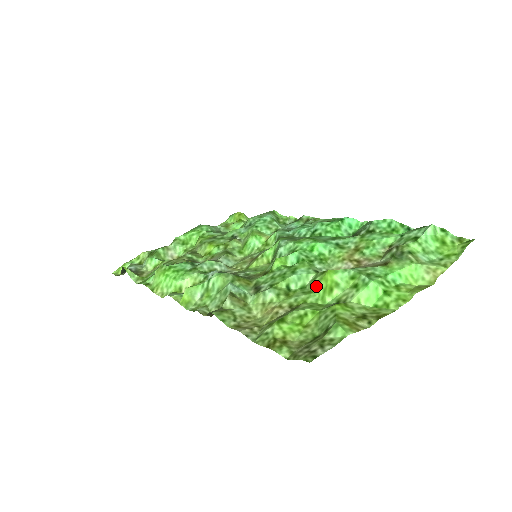
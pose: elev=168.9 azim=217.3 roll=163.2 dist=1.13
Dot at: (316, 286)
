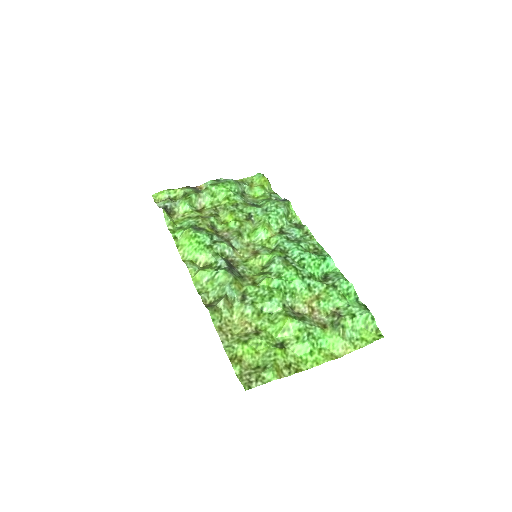
Dot at: (277, 321)
